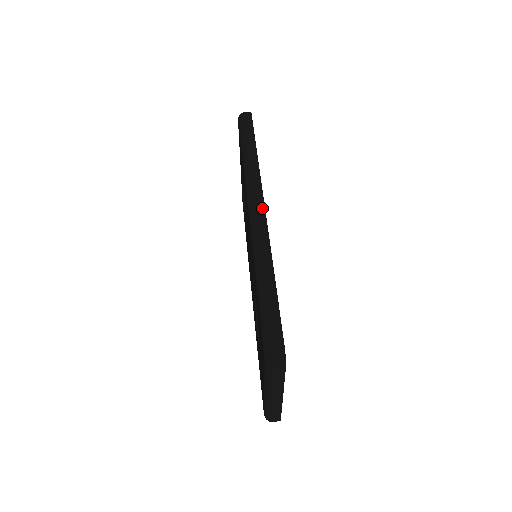
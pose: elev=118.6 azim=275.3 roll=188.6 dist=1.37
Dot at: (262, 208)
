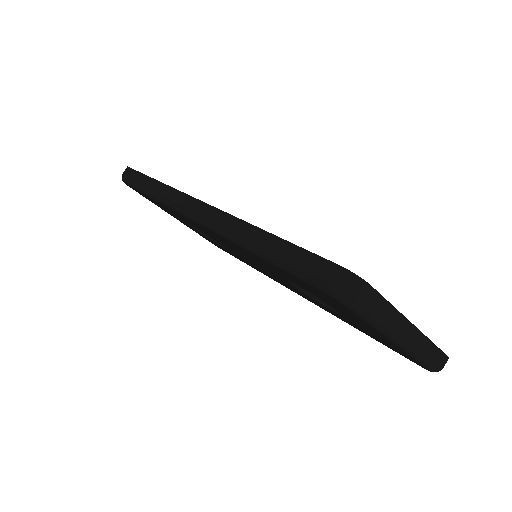
Dot at: (200, 204)
